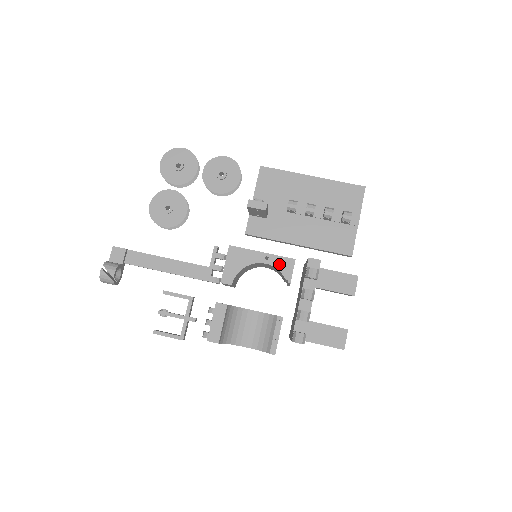
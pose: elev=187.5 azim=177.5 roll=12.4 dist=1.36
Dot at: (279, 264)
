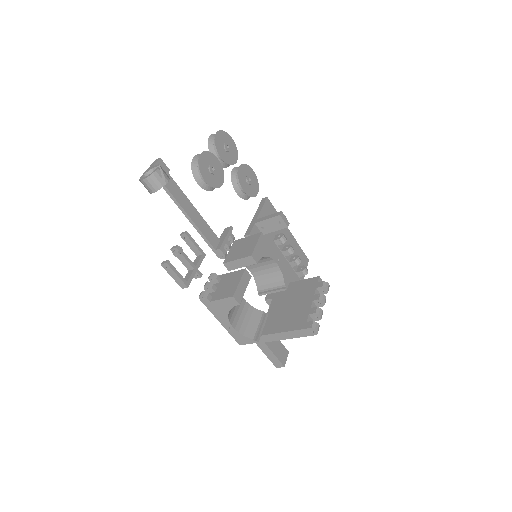
Dot at: (284, 271)
